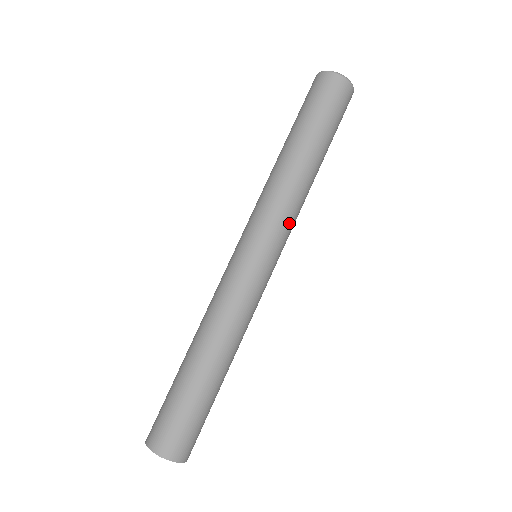
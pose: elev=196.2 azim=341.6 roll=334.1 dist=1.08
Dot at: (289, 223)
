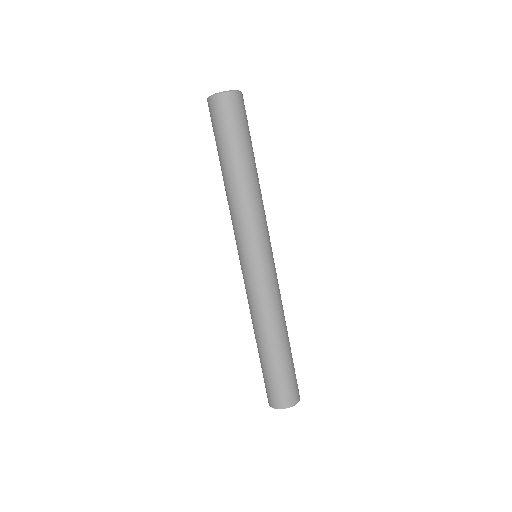
Dot at: (254, 225)
